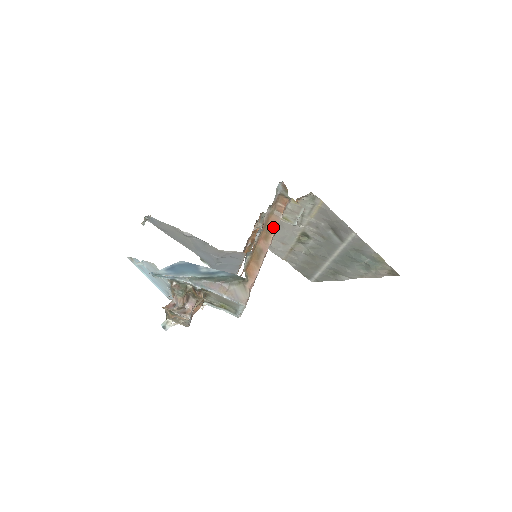
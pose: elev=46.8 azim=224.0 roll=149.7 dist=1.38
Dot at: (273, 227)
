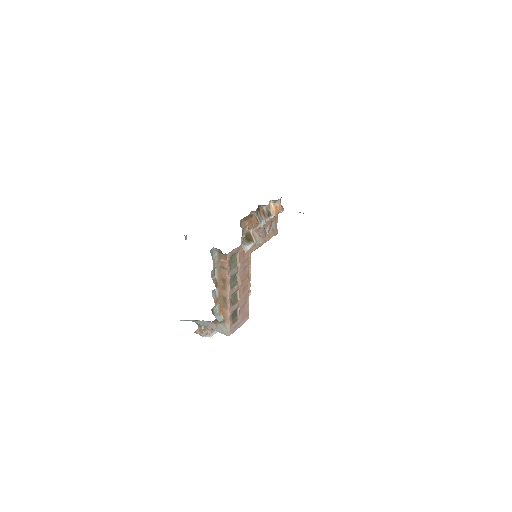
Dot at: (225, 279)
